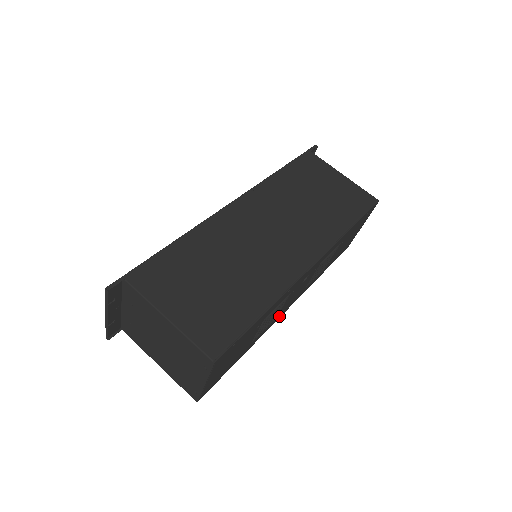
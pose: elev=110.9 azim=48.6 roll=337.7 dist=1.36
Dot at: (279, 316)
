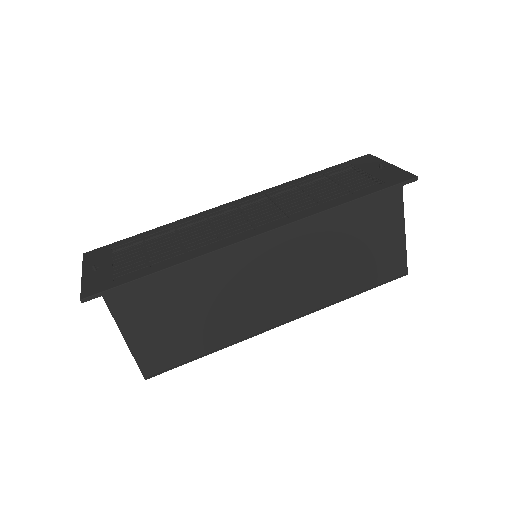
Dot at: occluded
